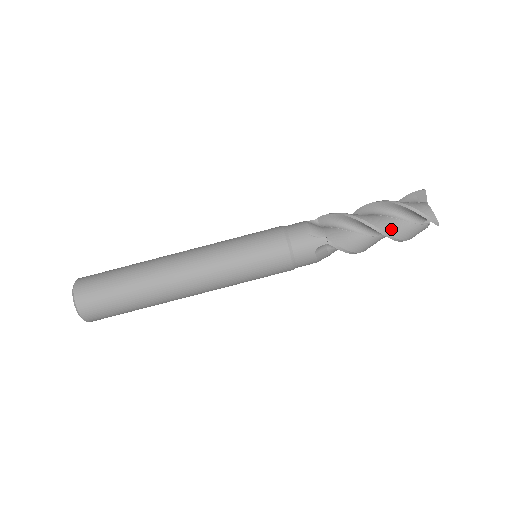
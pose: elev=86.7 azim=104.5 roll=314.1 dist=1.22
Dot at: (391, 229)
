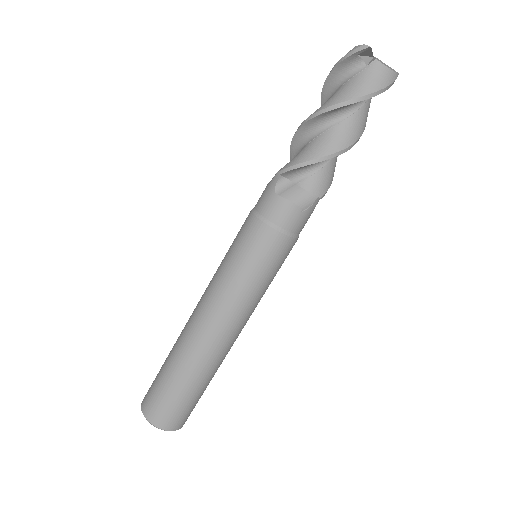
Dot at: (362, 126)
